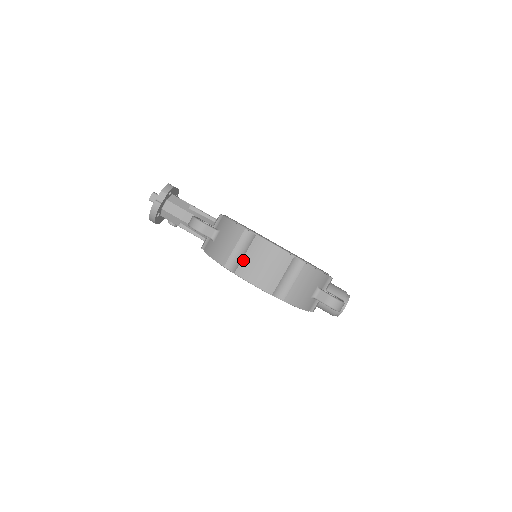
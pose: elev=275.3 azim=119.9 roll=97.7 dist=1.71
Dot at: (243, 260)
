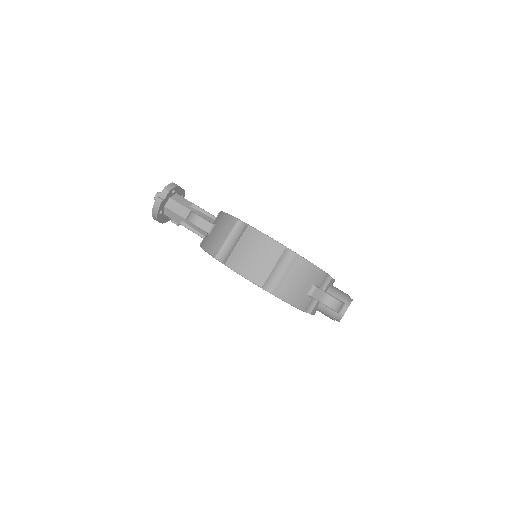
Dot at: (234, 250)
